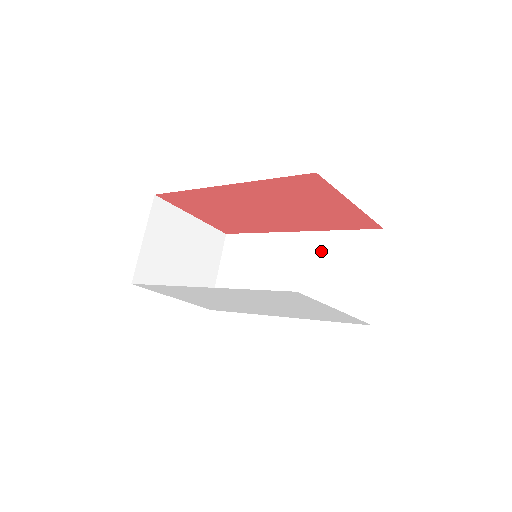
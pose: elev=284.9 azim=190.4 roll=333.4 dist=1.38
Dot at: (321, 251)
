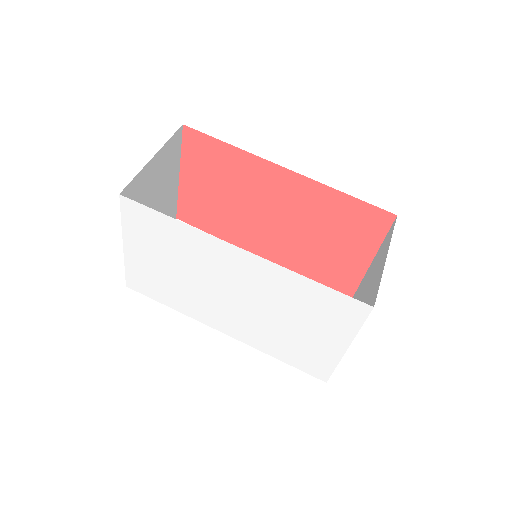
Dot at: occluded
